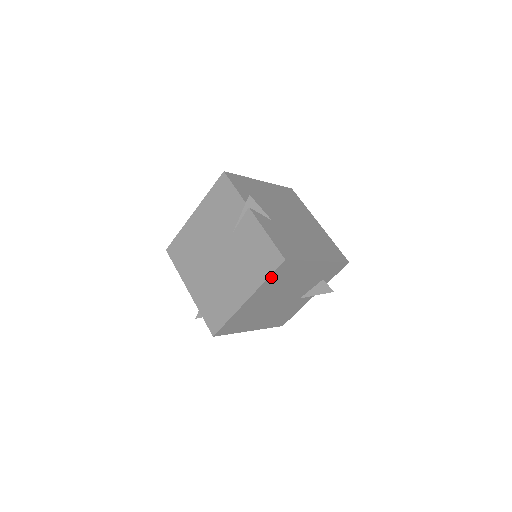
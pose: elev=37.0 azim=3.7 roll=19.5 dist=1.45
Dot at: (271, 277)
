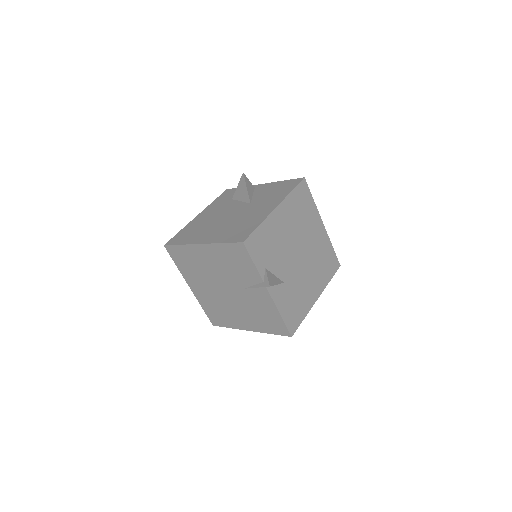
Dot at: occluded
